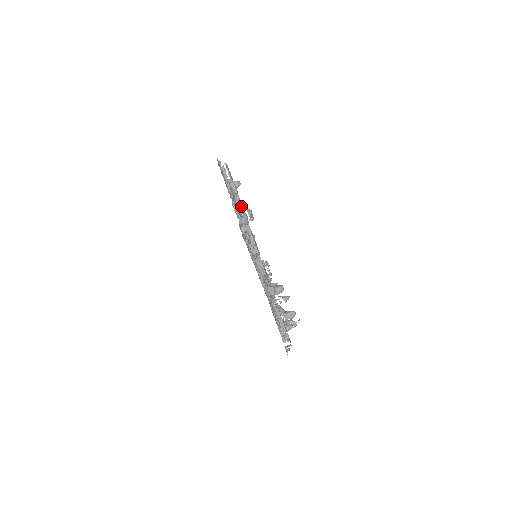
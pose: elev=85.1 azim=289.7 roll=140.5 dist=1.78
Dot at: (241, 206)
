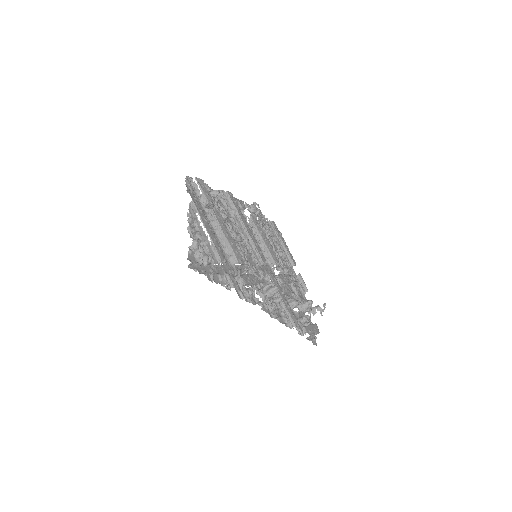
Dot at: (203, 225)
